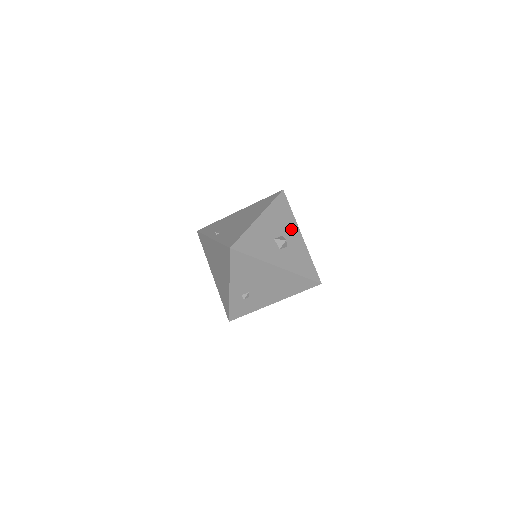
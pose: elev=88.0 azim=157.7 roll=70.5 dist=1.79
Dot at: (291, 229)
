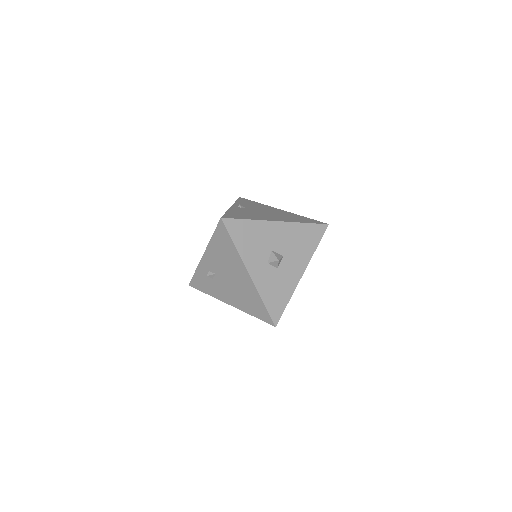
Dot at: (298, 259)
